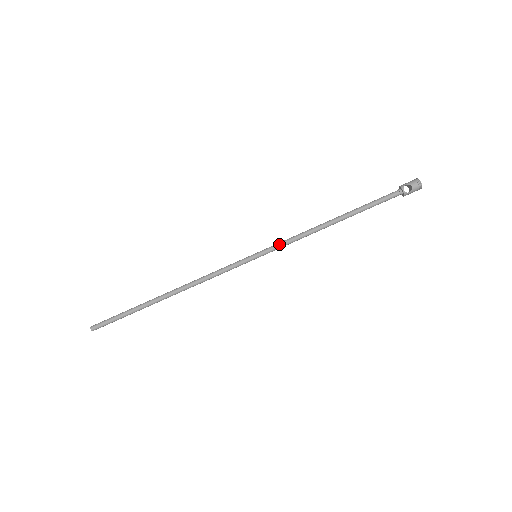
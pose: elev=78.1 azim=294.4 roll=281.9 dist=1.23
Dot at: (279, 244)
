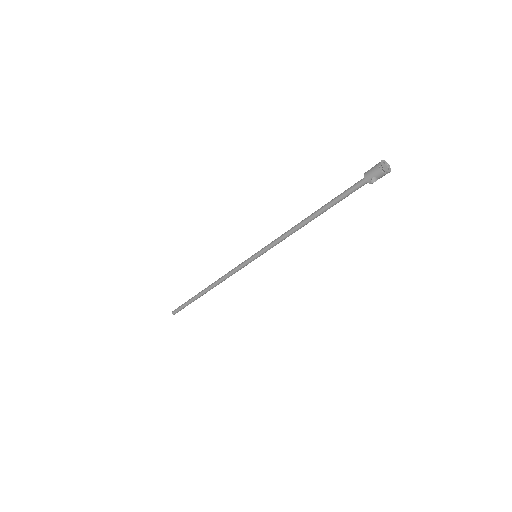
Dot at: (270, 248)
